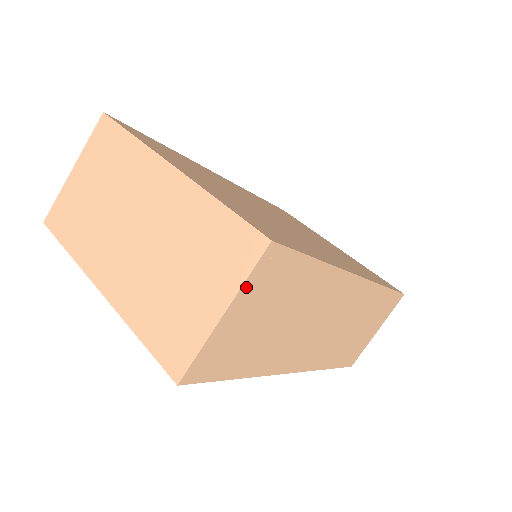
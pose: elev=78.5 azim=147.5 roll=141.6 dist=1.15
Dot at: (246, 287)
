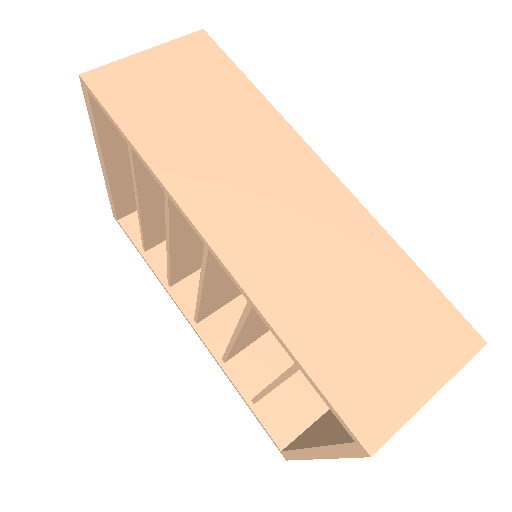
Dot at: (172, 46)
